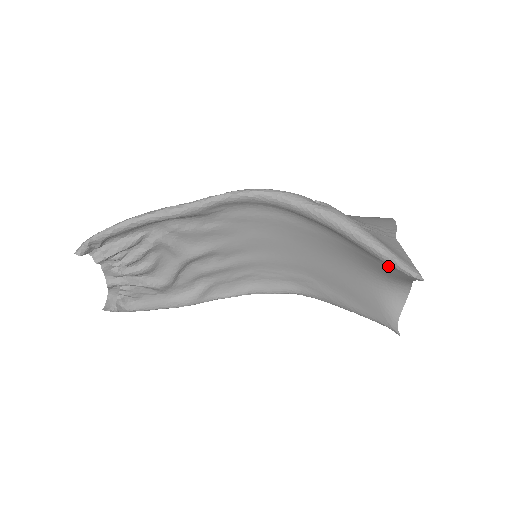
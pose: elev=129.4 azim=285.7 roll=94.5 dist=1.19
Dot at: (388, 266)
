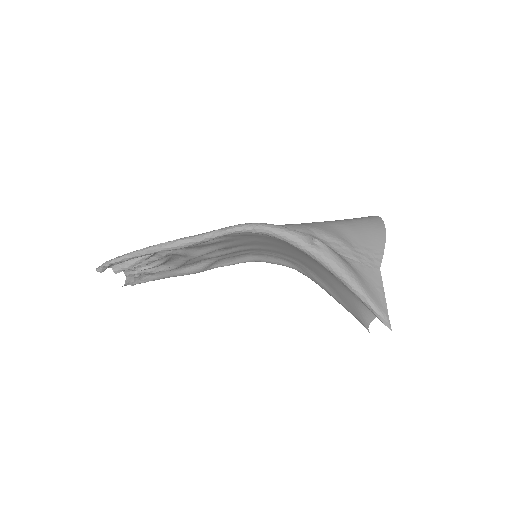
Dot at: occluded
